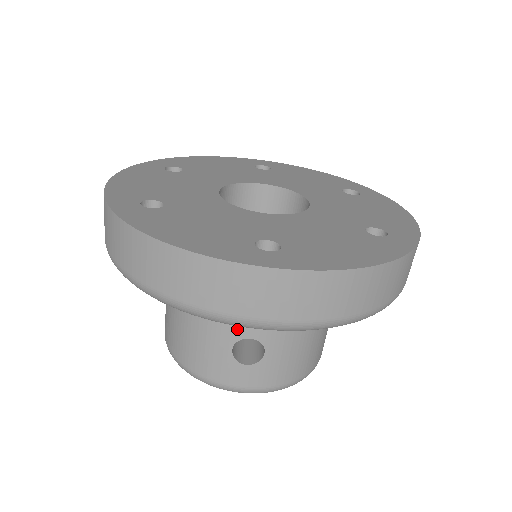
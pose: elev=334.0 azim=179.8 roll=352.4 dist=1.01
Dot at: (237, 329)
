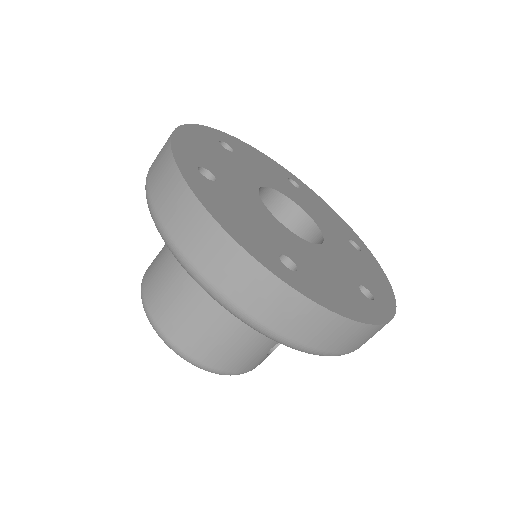
Dot at: occluded
